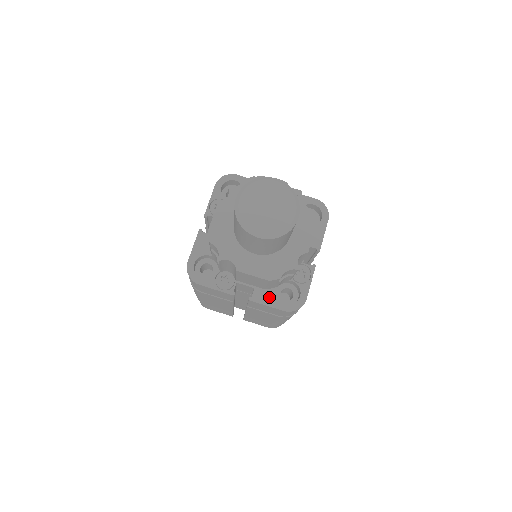
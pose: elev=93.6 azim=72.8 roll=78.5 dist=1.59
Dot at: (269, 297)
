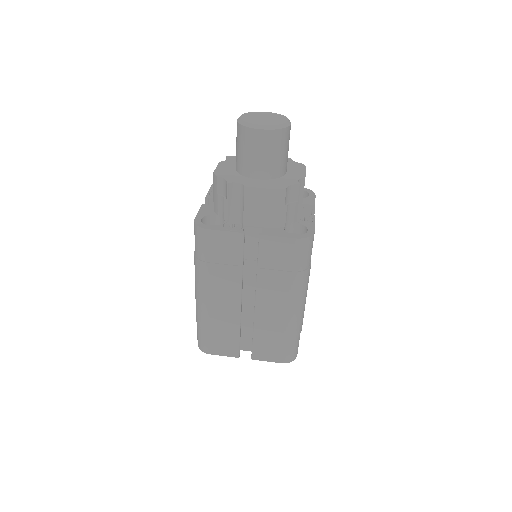
Dot at: (278, 232)
